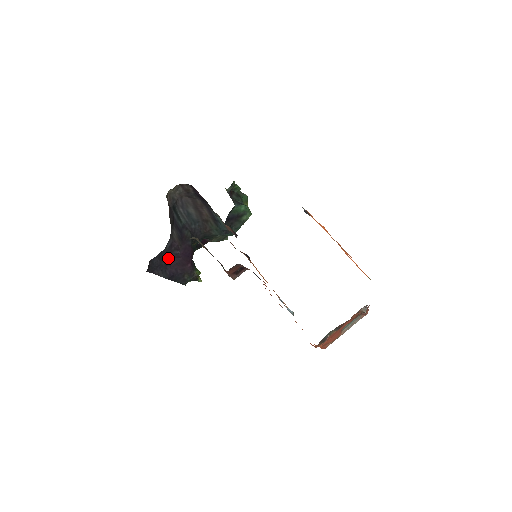
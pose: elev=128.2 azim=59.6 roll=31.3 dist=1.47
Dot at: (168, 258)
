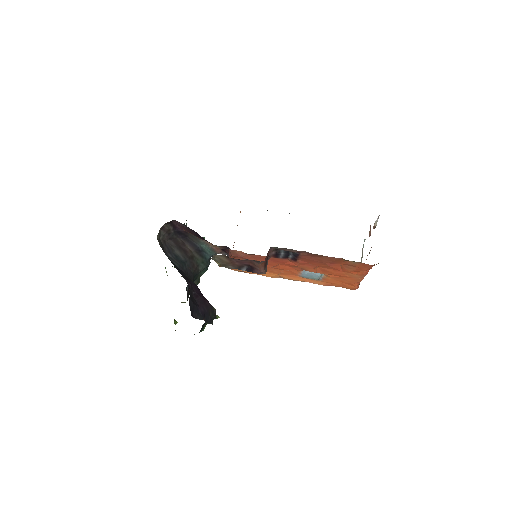
Dot at: (193, 299)
